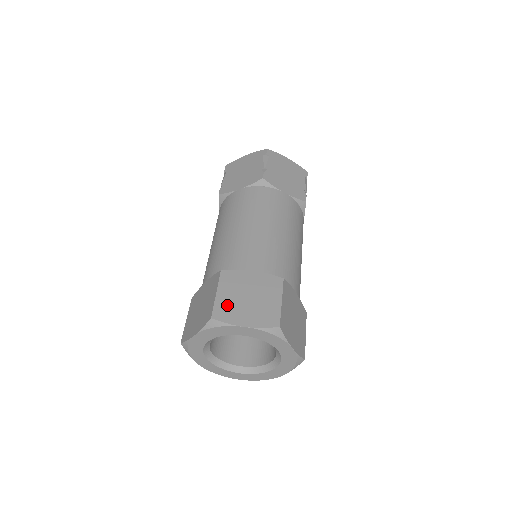
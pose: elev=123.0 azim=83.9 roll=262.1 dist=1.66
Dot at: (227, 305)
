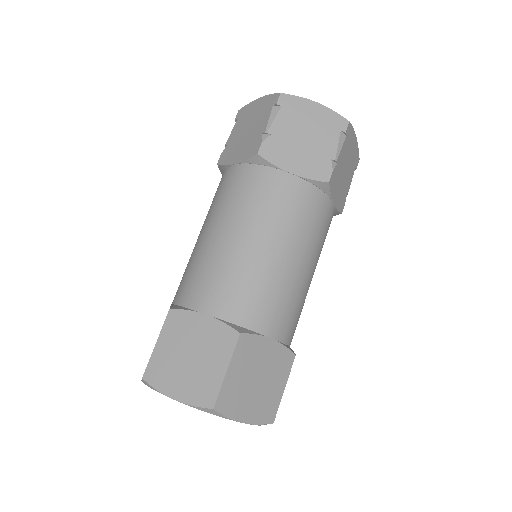
Dot at: (163, 363)
